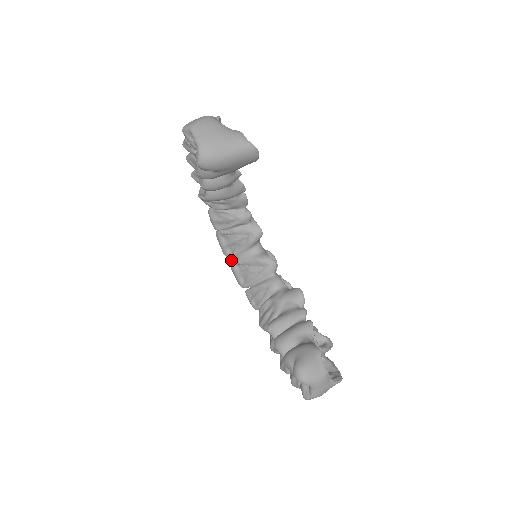
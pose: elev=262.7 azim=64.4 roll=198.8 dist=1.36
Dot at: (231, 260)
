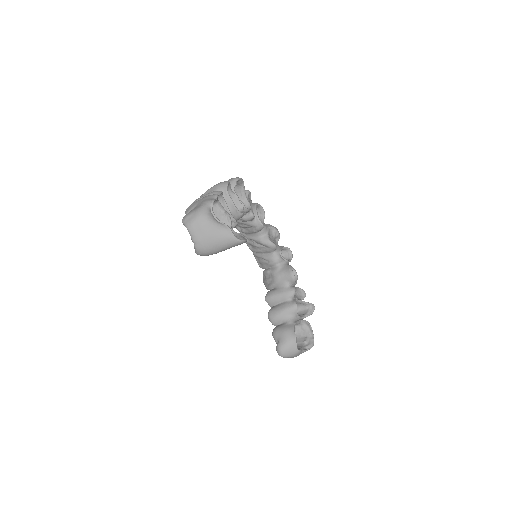
Dot at: (241, 233)
